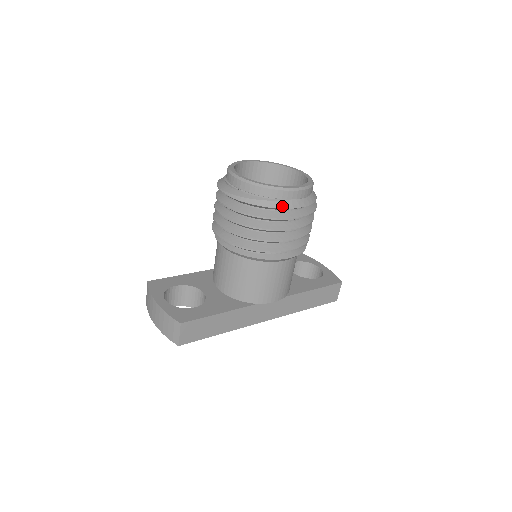
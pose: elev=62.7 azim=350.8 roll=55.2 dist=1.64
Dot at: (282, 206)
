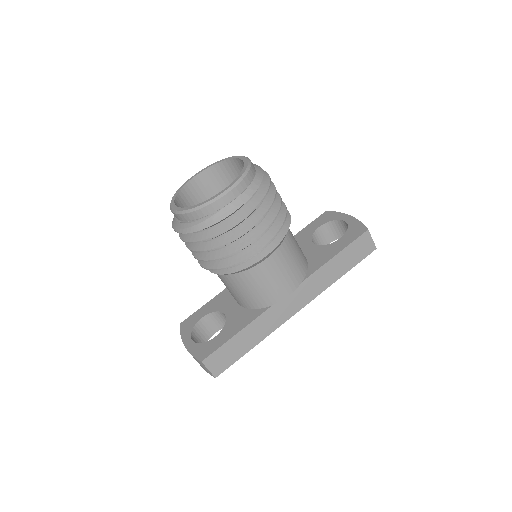
Dot at: (218, 219)
